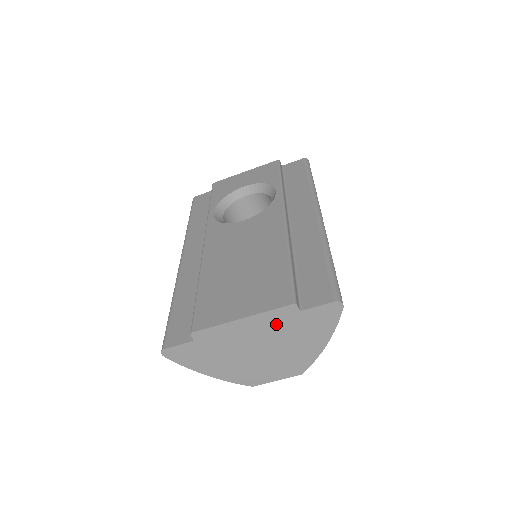
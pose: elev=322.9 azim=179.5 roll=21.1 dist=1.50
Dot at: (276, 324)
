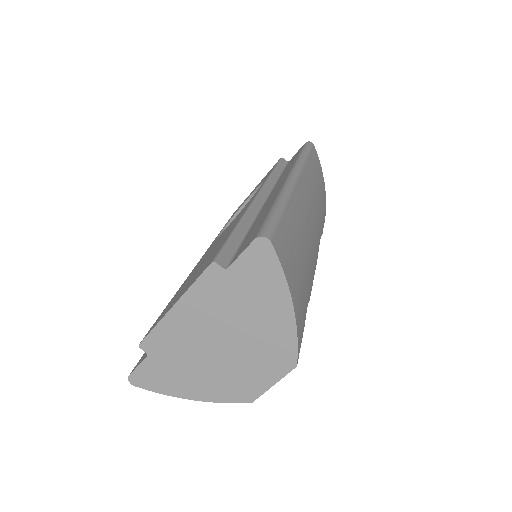
Dot at: (213, 300)
